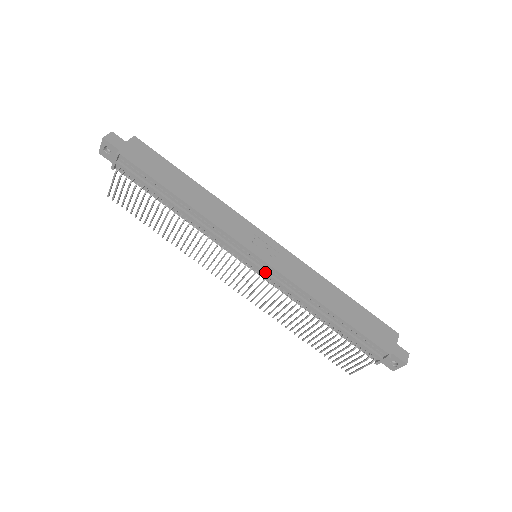
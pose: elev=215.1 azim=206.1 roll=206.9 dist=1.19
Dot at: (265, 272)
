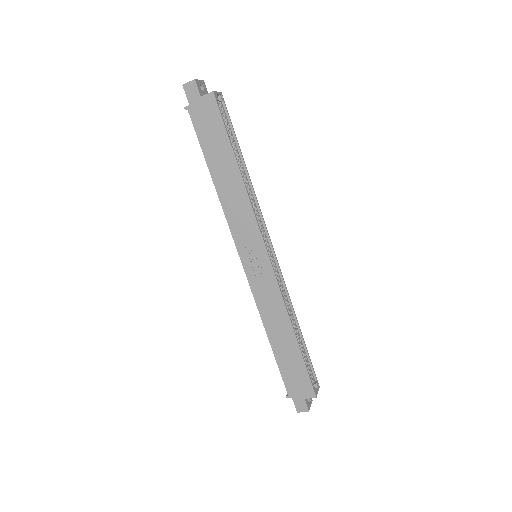
Dot at: occluded
